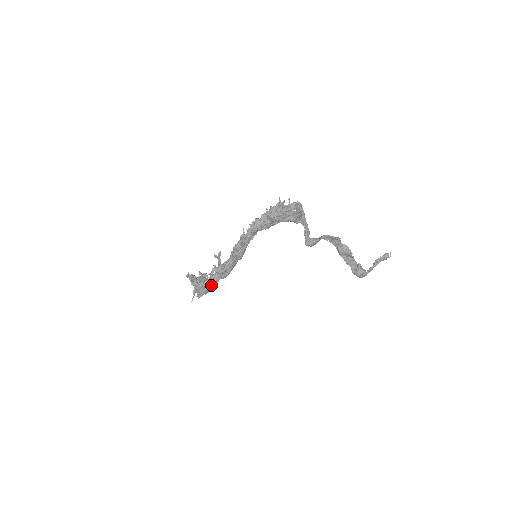
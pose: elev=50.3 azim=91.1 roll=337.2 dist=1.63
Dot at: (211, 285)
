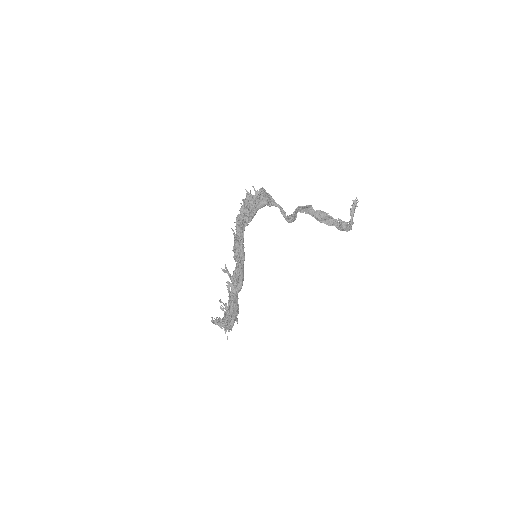
Dot at: (234, 304)
